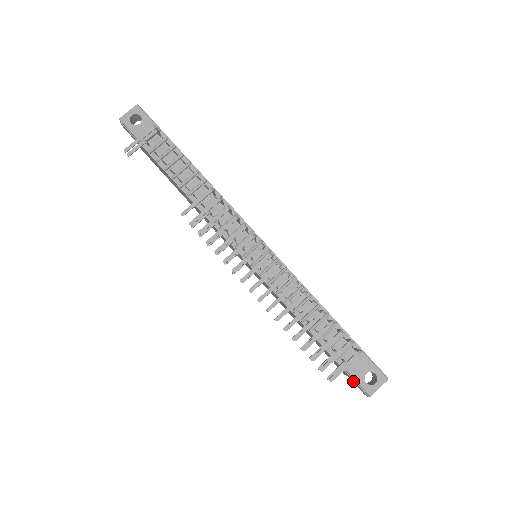
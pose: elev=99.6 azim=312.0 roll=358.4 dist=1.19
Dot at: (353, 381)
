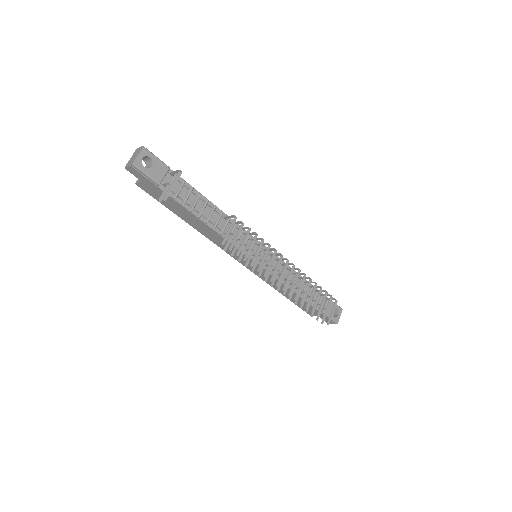
Dot at: occluded
